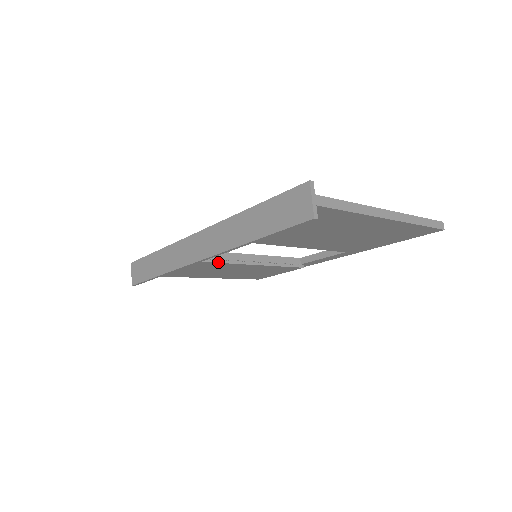
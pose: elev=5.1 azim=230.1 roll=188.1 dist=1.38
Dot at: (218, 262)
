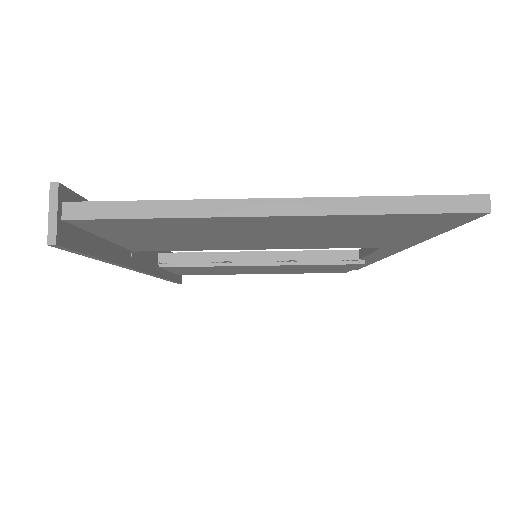
Dot at: (209, 265)
